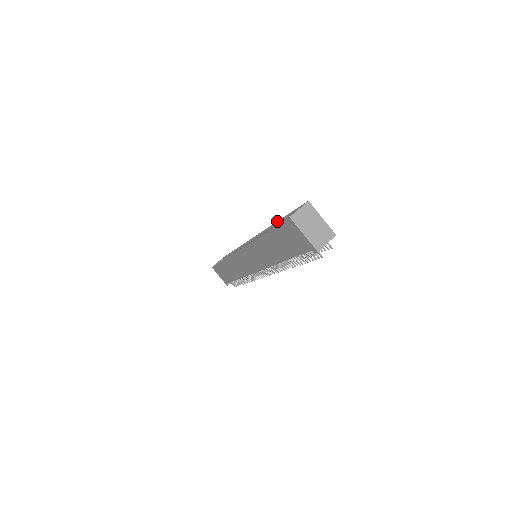
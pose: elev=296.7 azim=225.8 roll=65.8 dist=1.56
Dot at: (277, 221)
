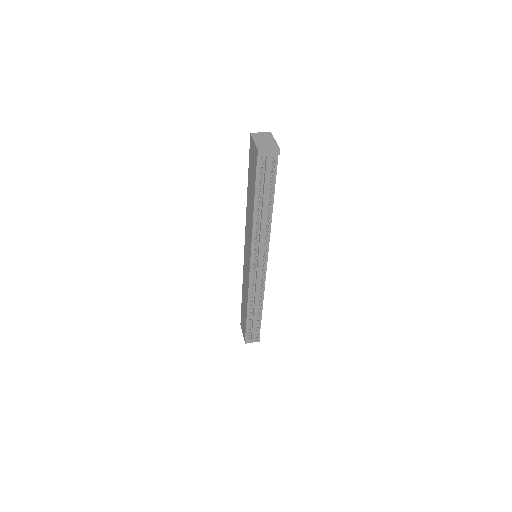
Dot at: occluded
